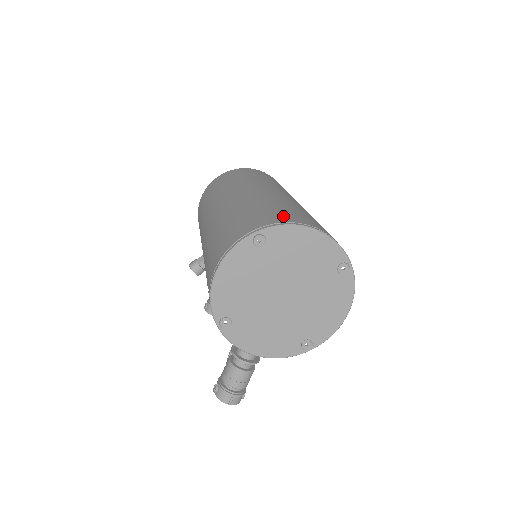
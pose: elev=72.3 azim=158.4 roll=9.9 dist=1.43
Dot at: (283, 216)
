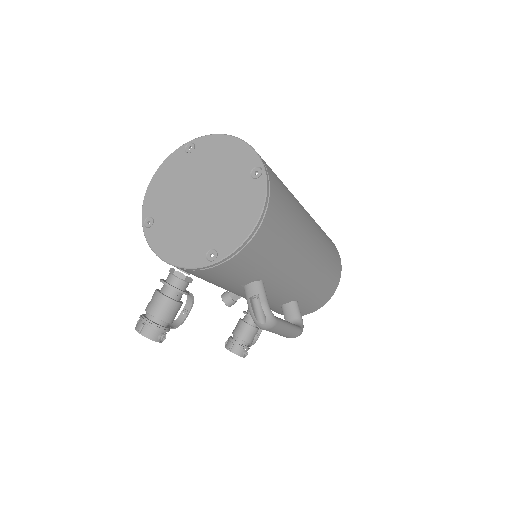
Dot at: occluded
